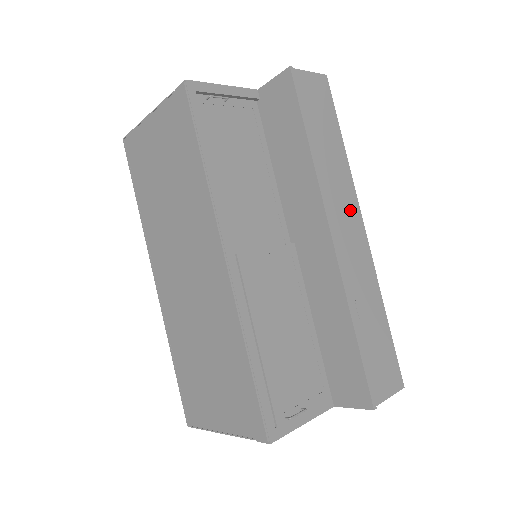
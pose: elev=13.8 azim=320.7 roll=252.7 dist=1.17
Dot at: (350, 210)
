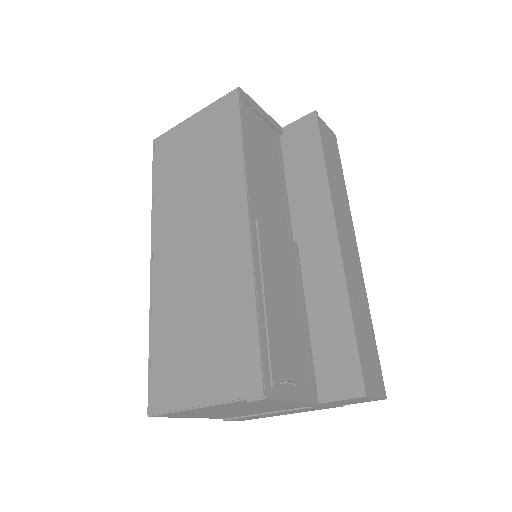
Dot at: (349, 228)
